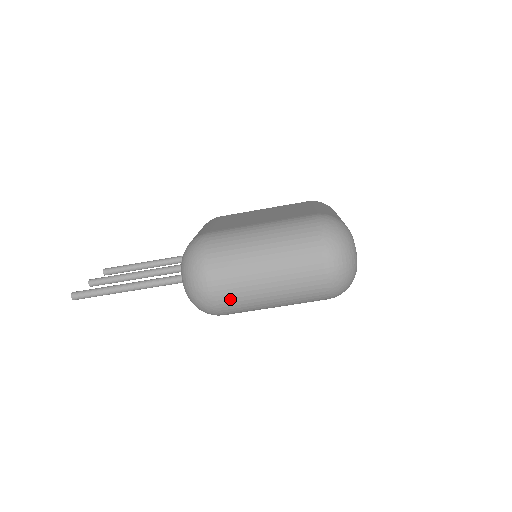
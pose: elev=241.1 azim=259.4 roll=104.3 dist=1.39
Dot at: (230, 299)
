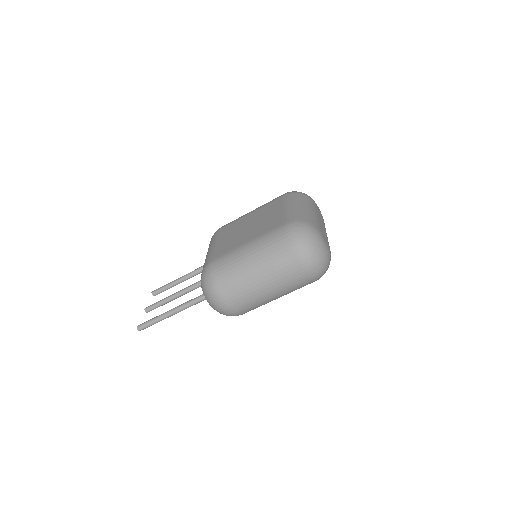
Dot at: (244, 306)
